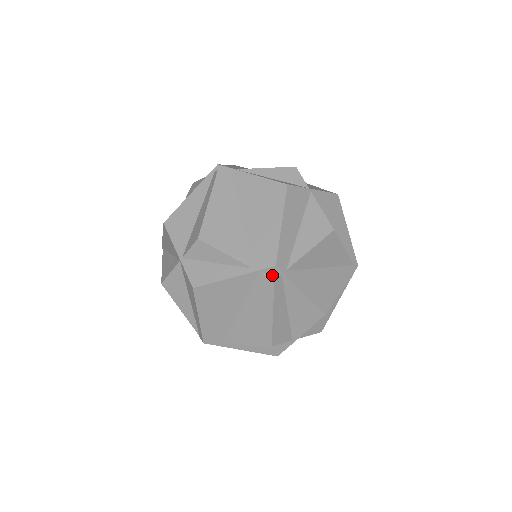
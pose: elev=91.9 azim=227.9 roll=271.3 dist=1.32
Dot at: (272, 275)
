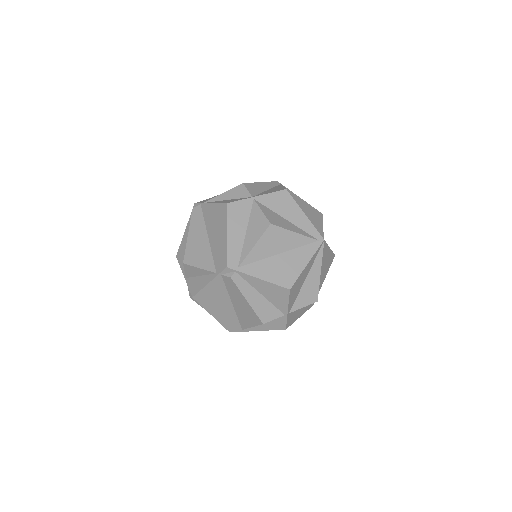
Dot at: (229, 274)
